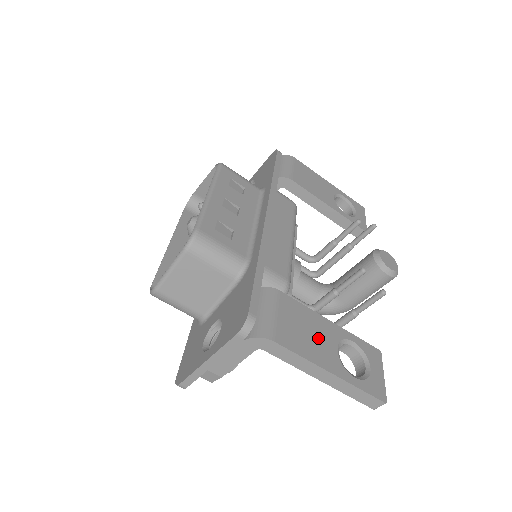
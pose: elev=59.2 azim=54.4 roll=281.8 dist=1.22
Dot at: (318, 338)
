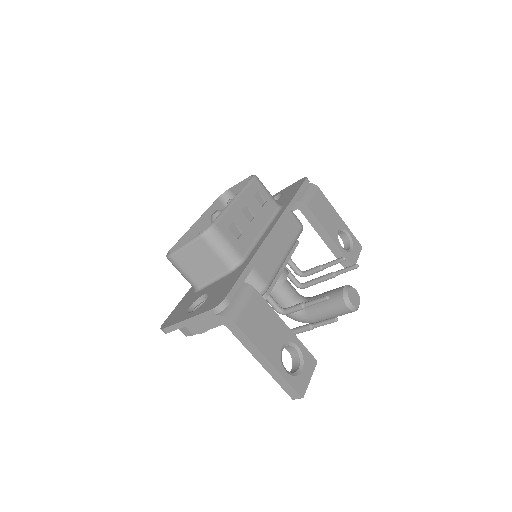
Dot at: (271, 334)
